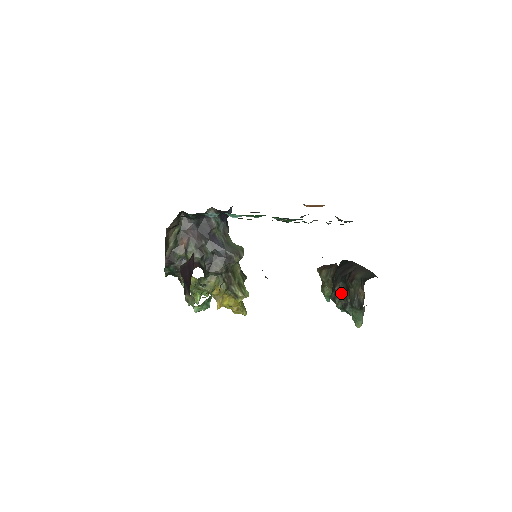
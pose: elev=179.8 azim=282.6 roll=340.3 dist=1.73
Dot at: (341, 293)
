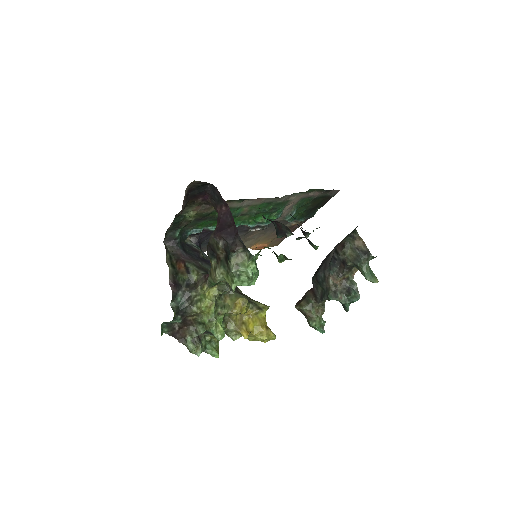
Dot at: (337, 282)
